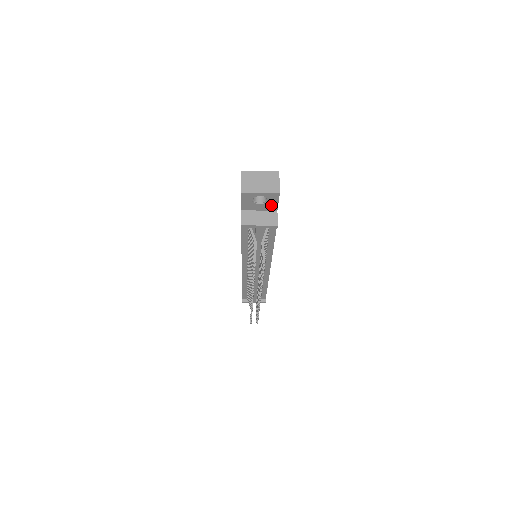
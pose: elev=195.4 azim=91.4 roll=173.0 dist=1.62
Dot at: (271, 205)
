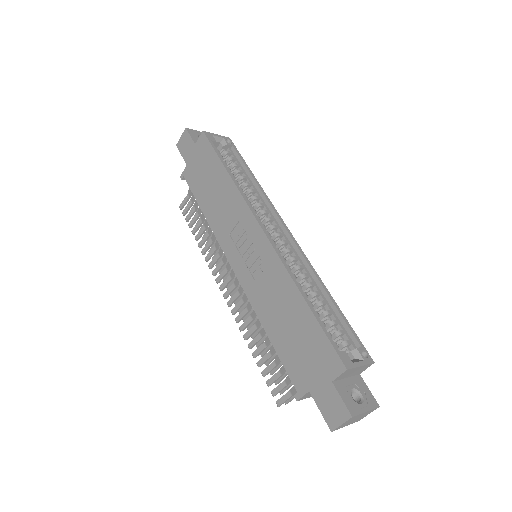
Dot at: occluded
